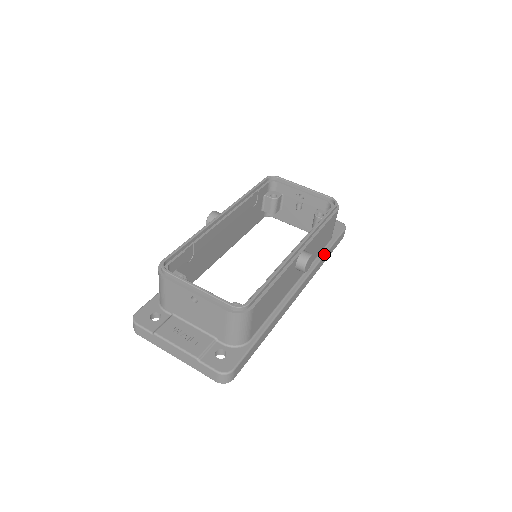
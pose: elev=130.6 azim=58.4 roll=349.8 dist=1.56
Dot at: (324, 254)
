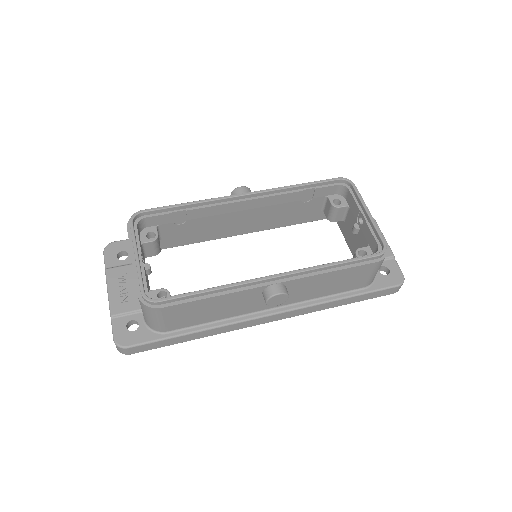
Dot at: (338, 298)
